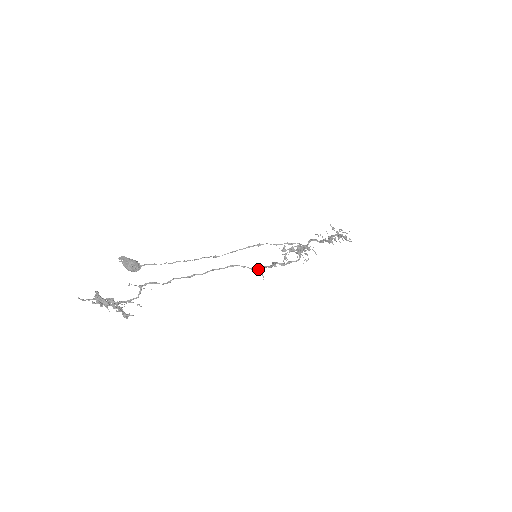
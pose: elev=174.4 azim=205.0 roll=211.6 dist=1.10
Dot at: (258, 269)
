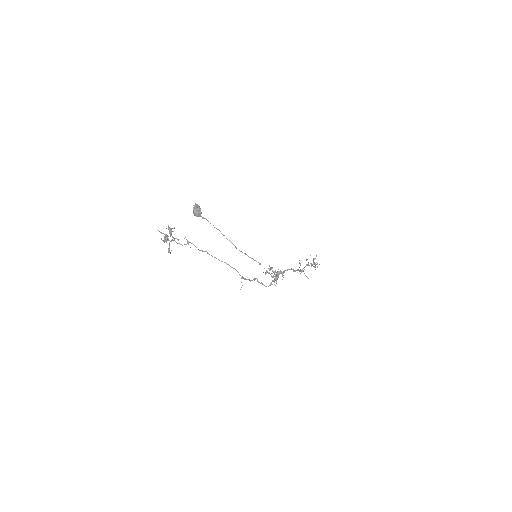
Dot at: (244, 279)
